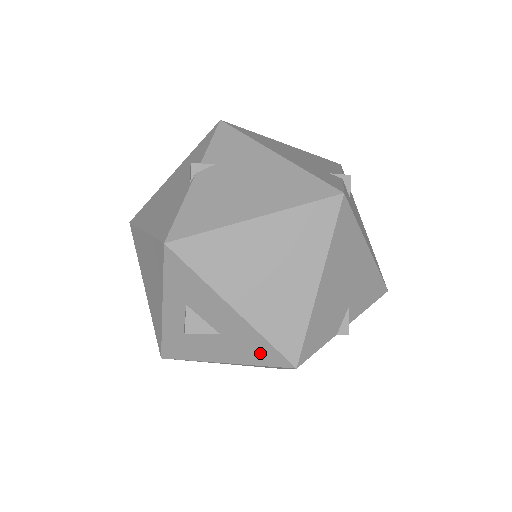
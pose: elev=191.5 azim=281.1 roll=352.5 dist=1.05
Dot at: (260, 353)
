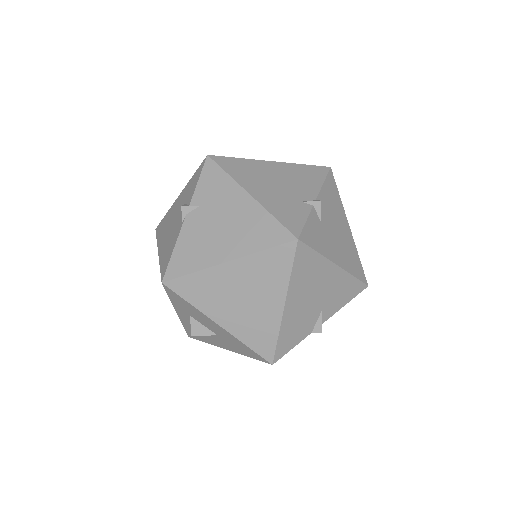
Dot at: (246, 351)
